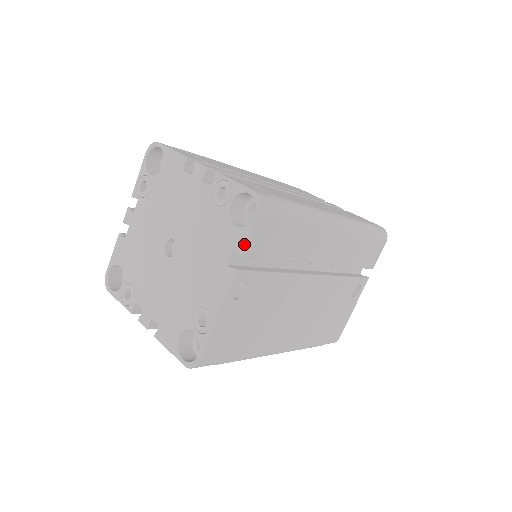
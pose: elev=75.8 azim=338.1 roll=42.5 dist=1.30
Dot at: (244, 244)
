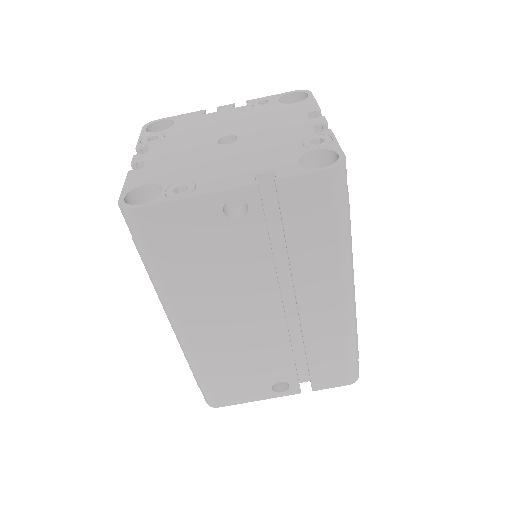
Dot at: (289, 175)
